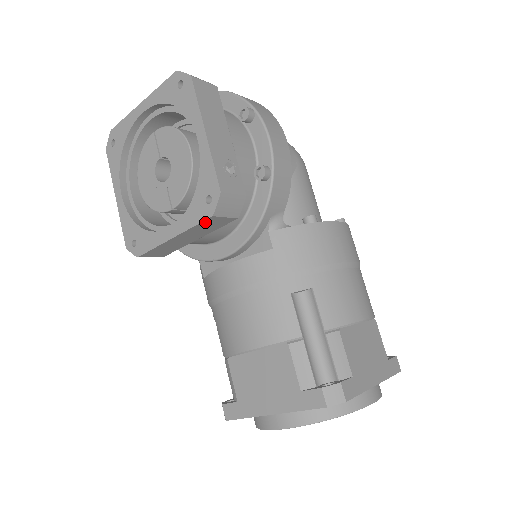
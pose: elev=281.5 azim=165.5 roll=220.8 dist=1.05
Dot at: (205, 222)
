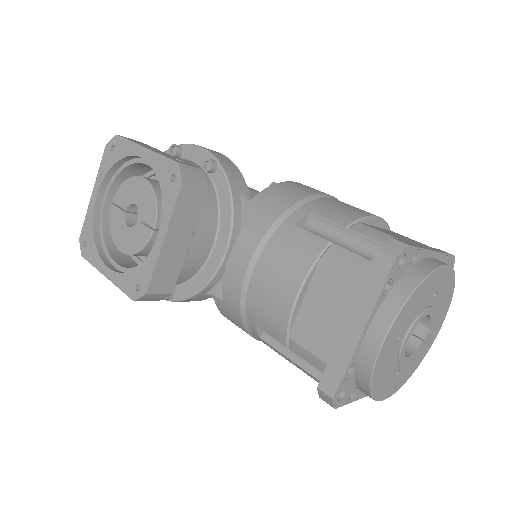
Dot at: (181, 199)
